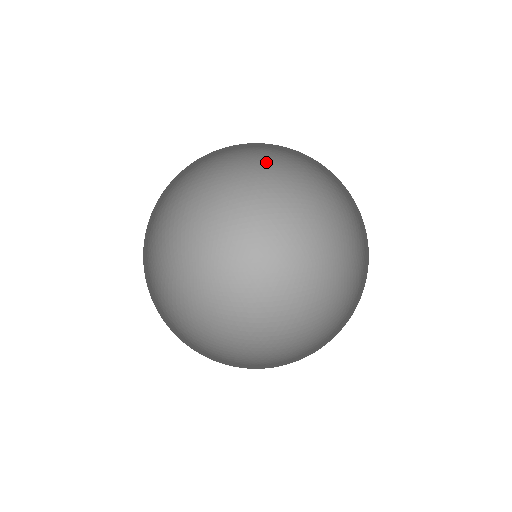
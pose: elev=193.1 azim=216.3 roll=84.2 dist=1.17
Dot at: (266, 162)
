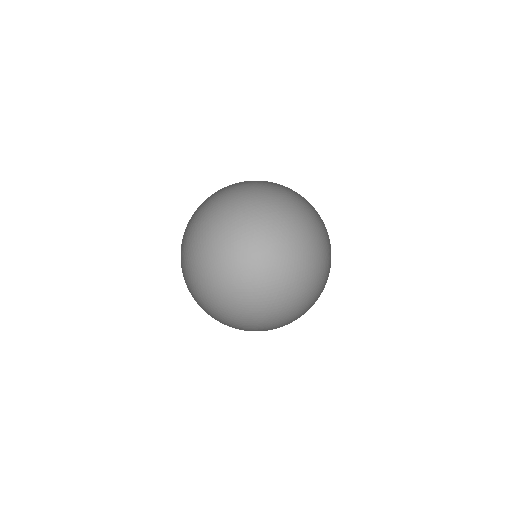
Dot at: (251, 187)
